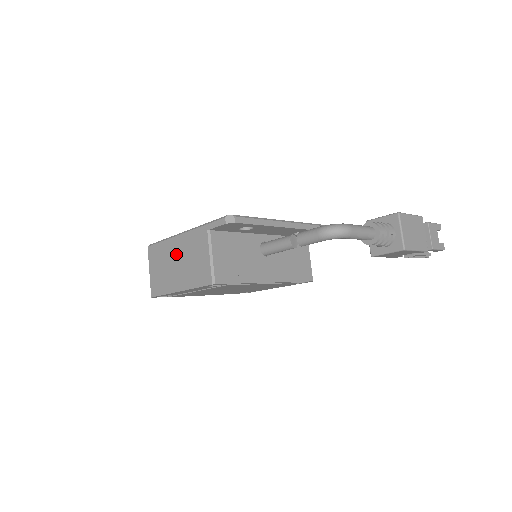
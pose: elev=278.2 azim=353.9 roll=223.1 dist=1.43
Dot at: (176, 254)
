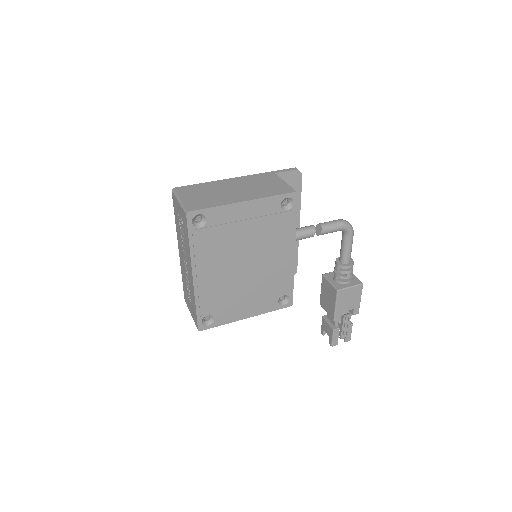
Dot at: (231, 185)
